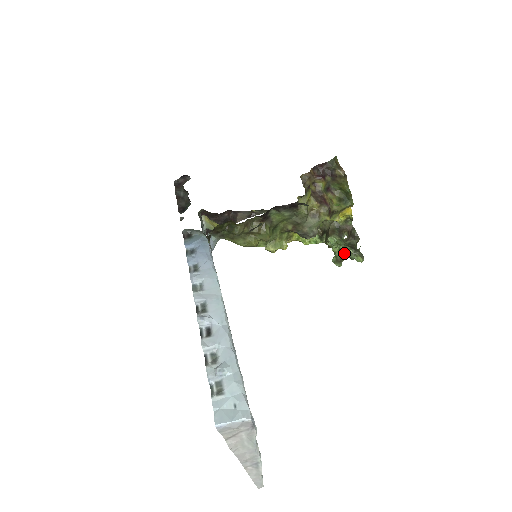
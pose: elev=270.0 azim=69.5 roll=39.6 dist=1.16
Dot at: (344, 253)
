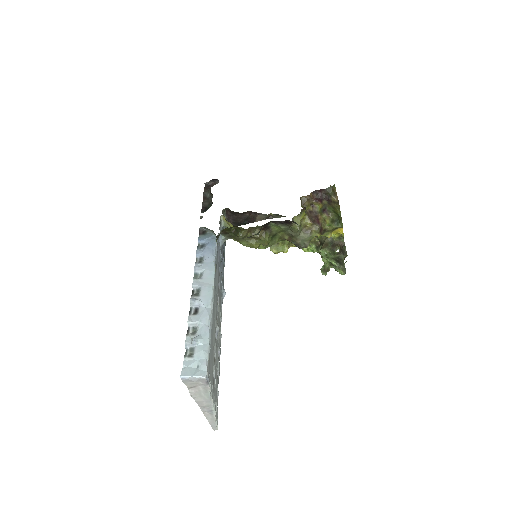
Dot at: (331, 265)
